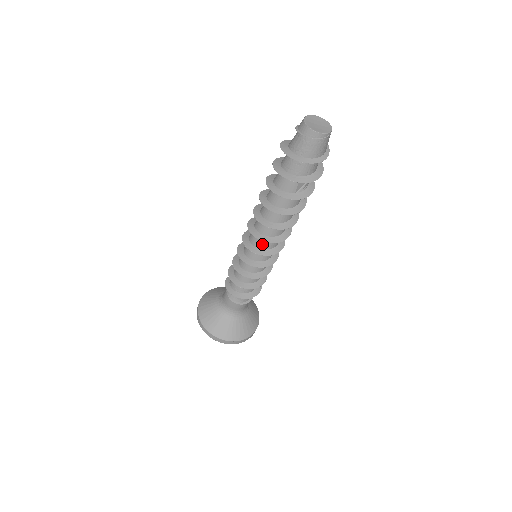
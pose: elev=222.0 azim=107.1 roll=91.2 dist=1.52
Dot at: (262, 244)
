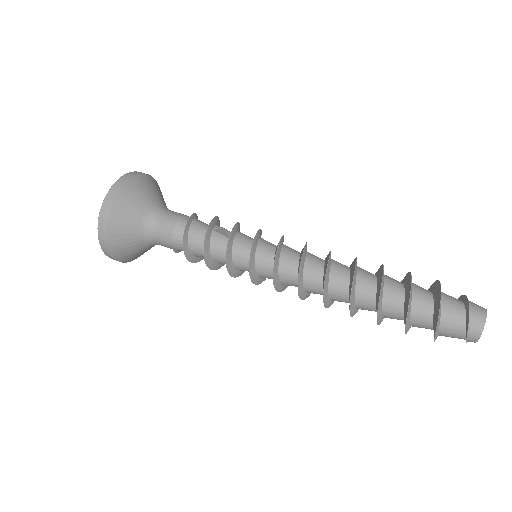
Dot at: (290, 285)
